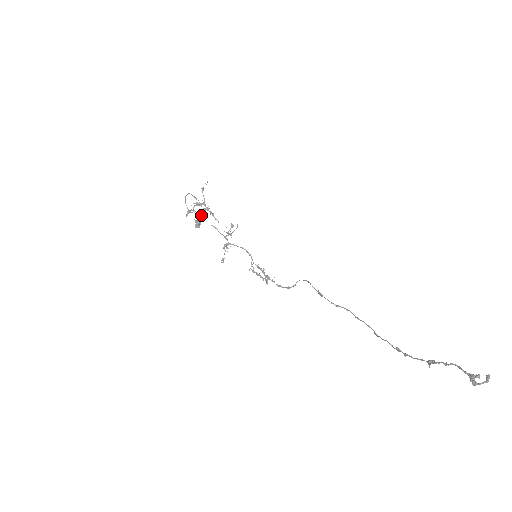
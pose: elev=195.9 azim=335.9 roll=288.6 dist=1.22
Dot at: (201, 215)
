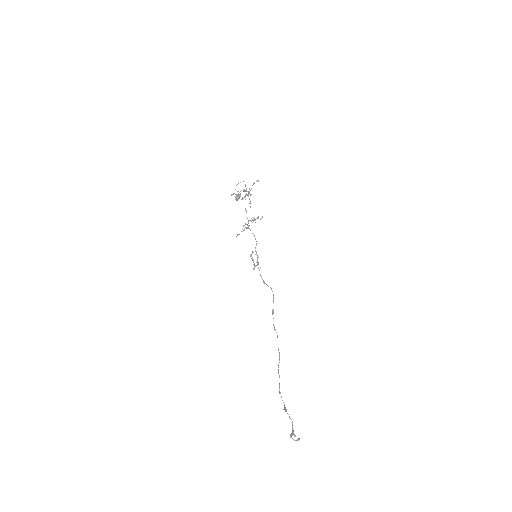
Dot at: (242, 198)
